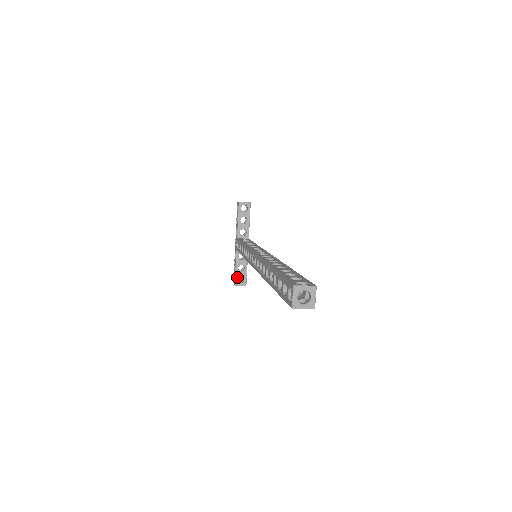
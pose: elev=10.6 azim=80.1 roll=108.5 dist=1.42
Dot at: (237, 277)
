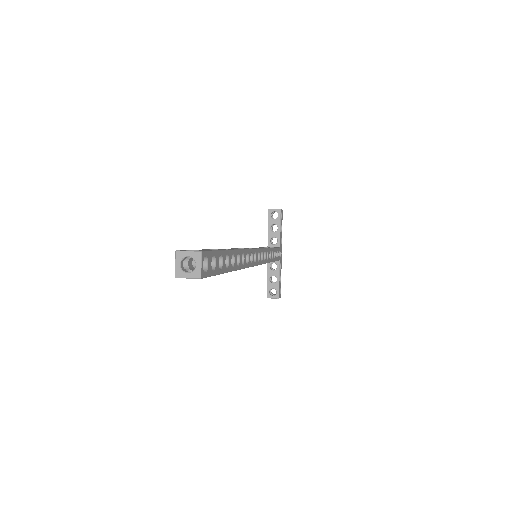
Dot at: (269, 289)
